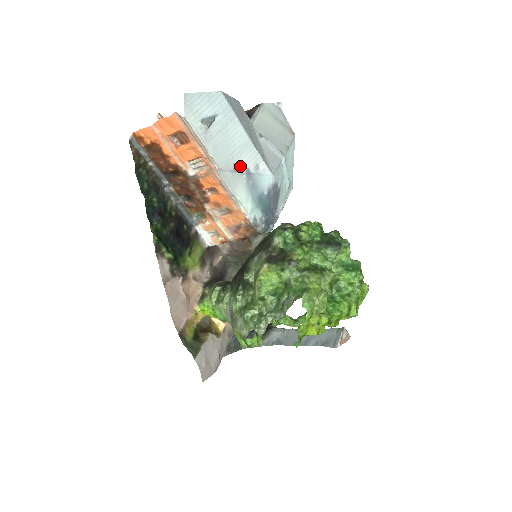
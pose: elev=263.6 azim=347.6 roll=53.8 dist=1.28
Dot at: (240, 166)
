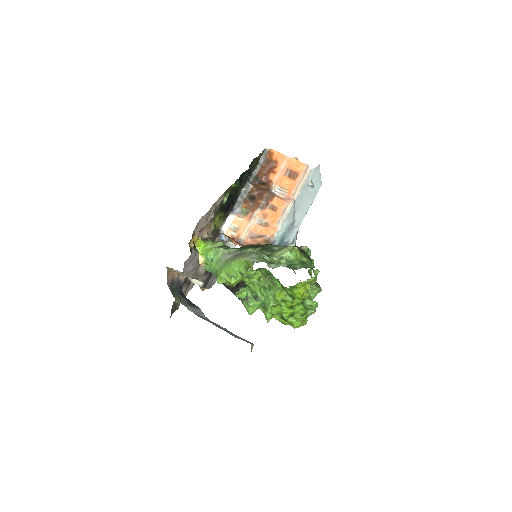
Dot at: (295, 215)
